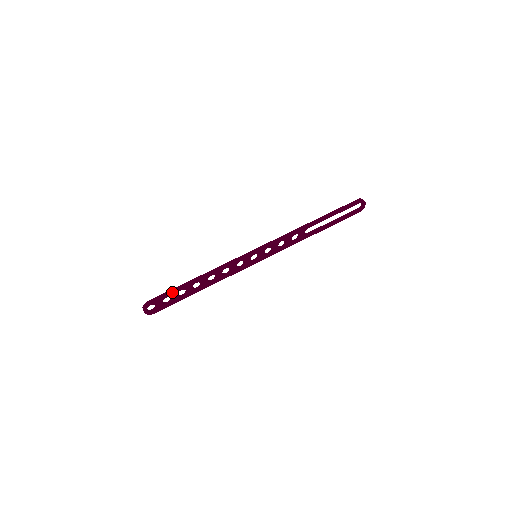
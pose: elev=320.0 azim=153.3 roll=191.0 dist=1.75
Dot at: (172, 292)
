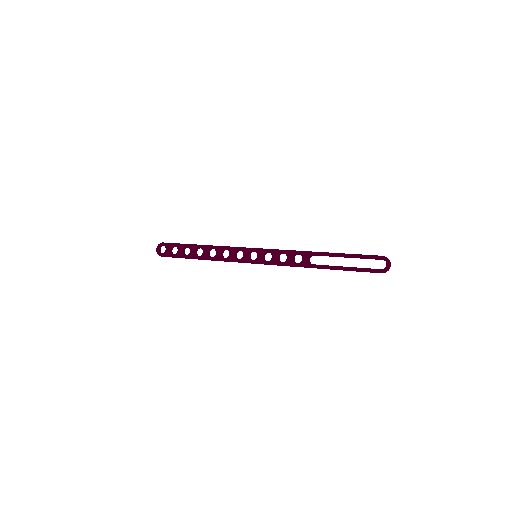
Dot at: (181, 244)
